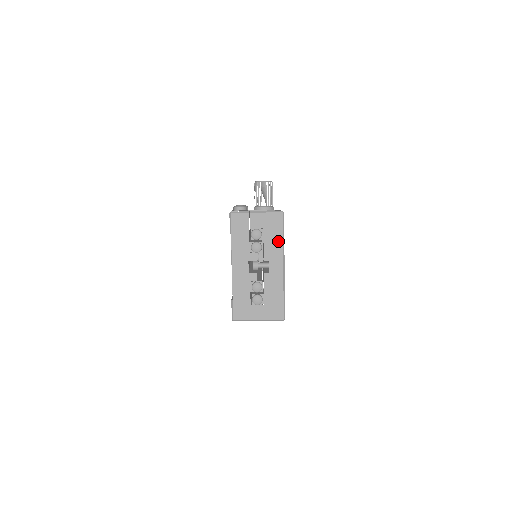
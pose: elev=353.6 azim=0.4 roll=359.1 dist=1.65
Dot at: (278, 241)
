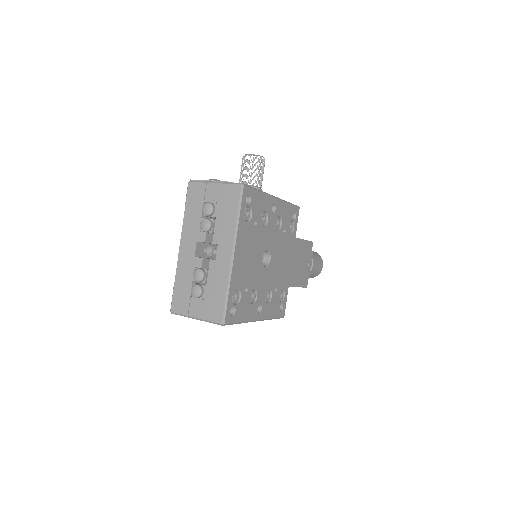
Dot at: (231, 220)
